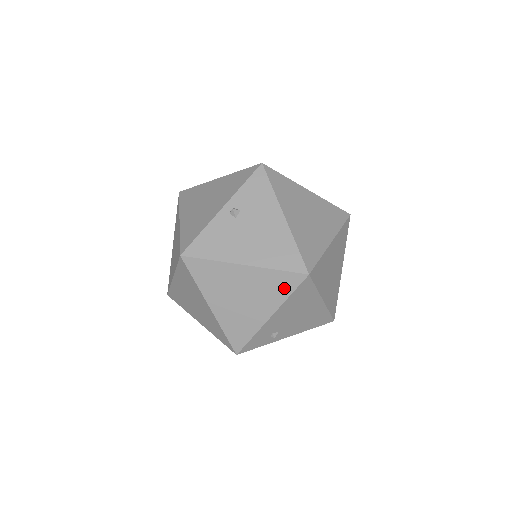
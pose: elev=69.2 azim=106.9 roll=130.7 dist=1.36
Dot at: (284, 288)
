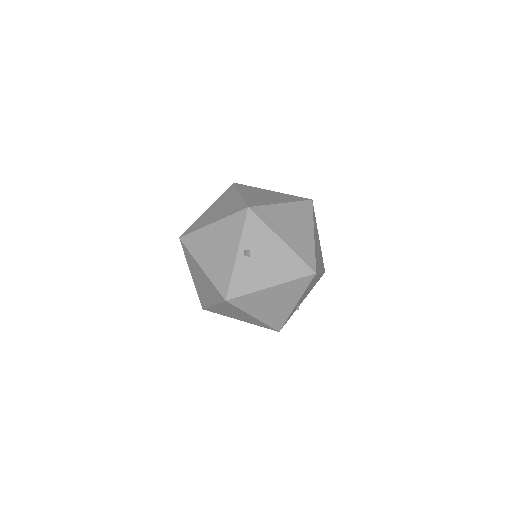
Dot at: (302, 287)
